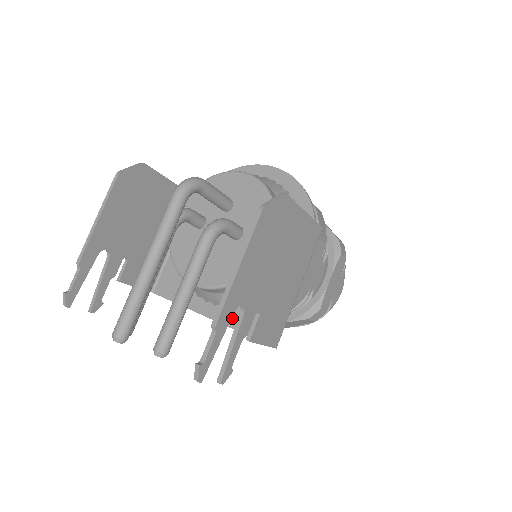
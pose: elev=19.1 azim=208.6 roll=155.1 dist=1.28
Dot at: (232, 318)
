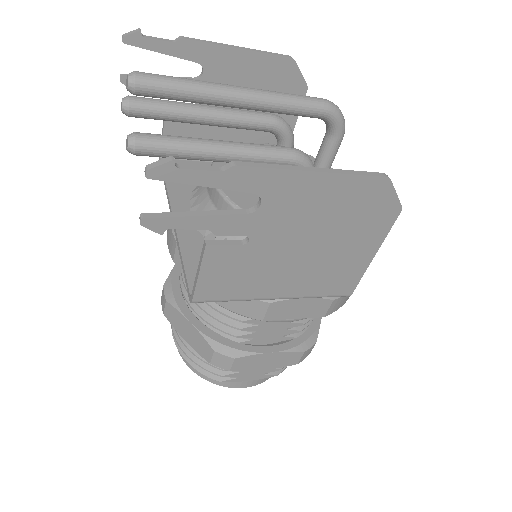
Dot at: (191, 242)
